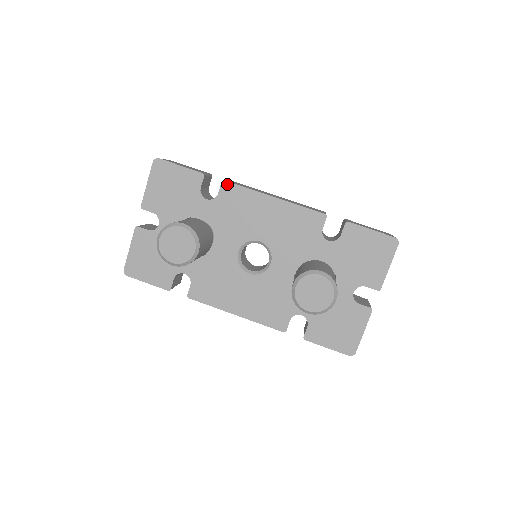
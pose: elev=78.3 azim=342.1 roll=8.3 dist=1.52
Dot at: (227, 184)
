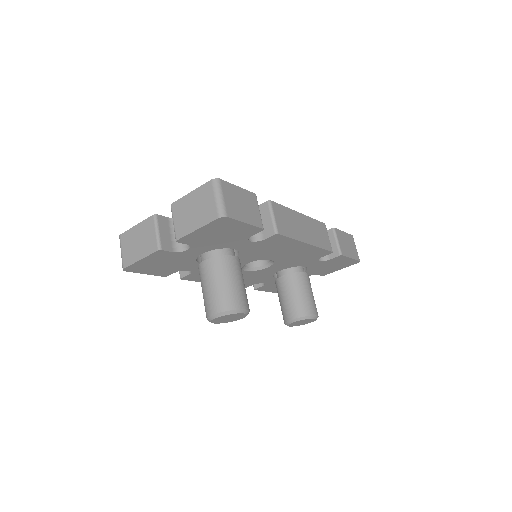
Dot at: (278, 236)
